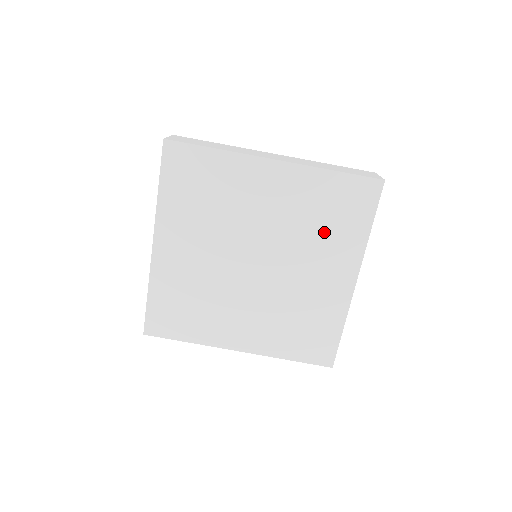
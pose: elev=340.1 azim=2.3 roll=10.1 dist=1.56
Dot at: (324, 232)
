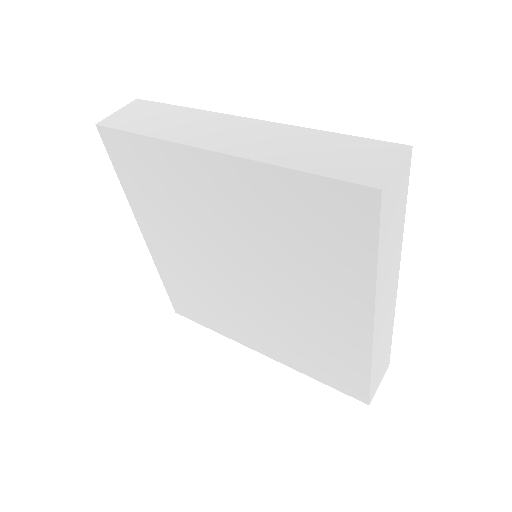
Dot at: (308, 254)
